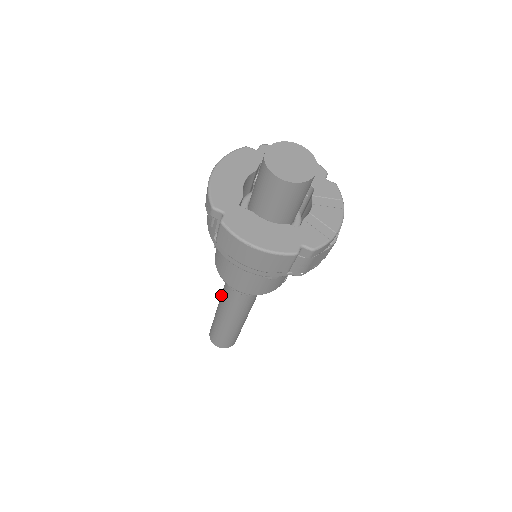
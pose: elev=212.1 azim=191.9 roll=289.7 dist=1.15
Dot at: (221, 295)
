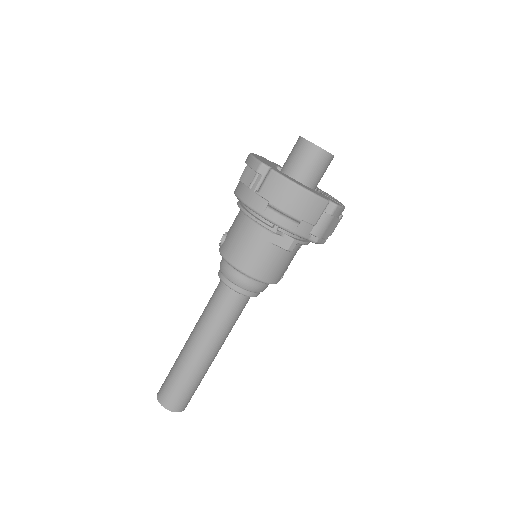
Dot at: (200, 318)
